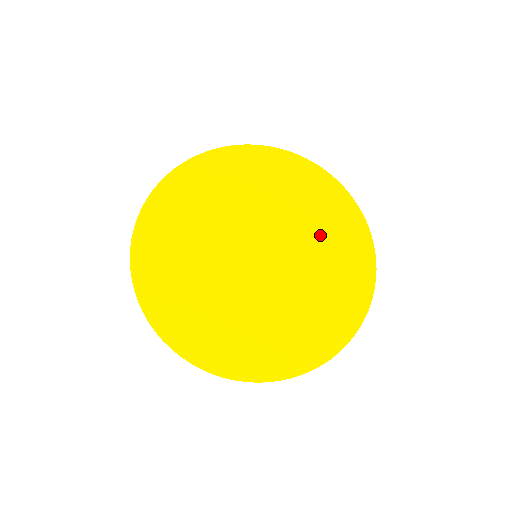
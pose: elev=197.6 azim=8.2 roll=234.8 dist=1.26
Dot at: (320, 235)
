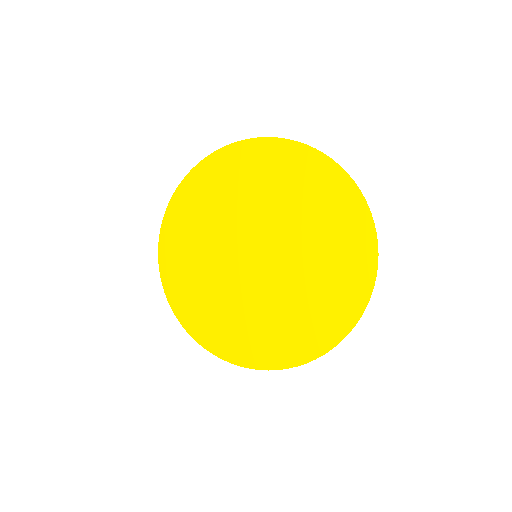
Dot at: (322, 255)
